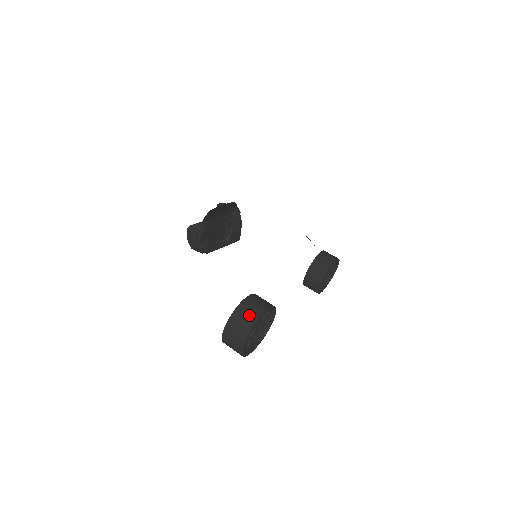
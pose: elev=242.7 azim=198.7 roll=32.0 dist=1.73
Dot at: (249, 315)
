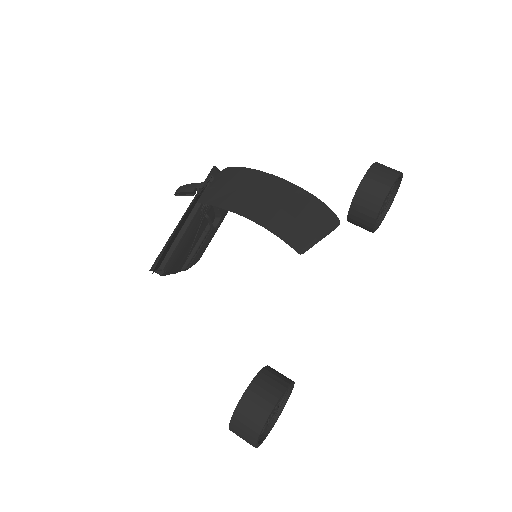
Dot at: (246, 432)
